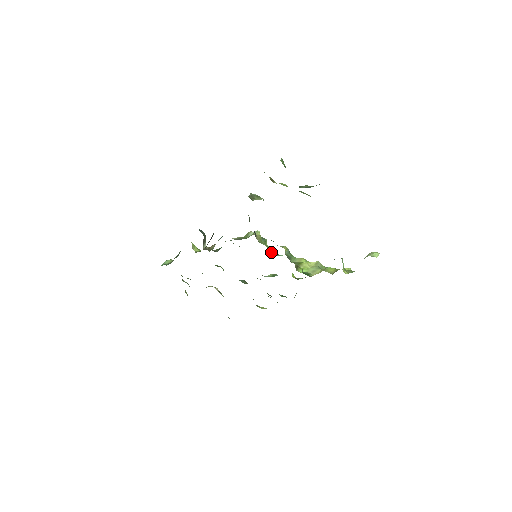
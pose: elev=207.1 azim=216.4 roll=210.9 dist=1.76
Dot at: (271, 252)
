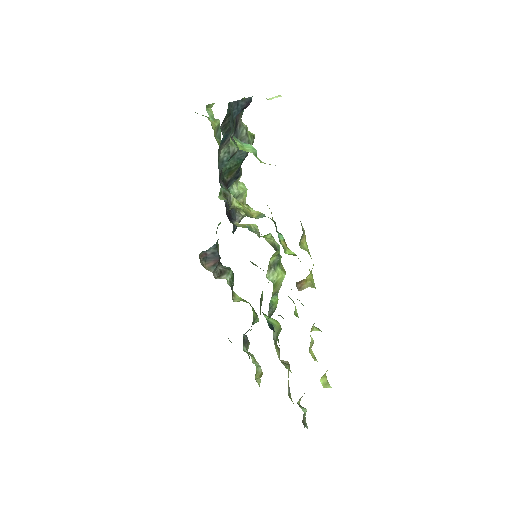
Dot at: (270, 242)
